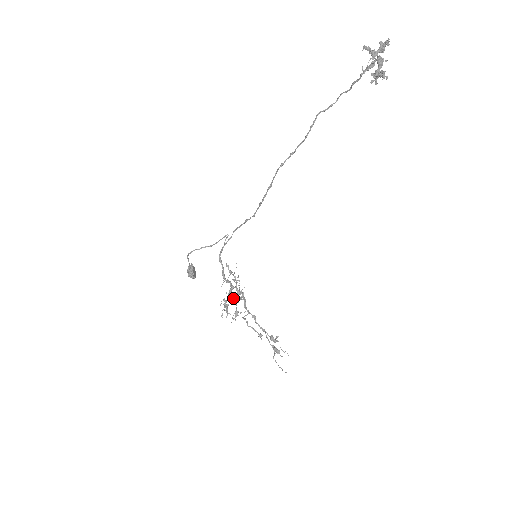
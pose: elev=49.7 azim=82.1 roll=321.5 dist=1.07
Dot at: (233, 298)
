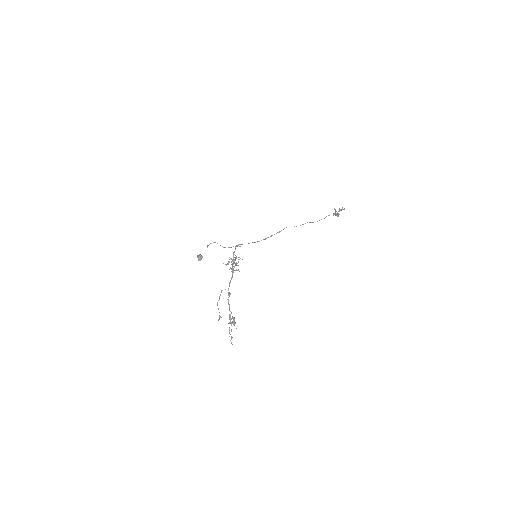
Dot at: (235, 263)
